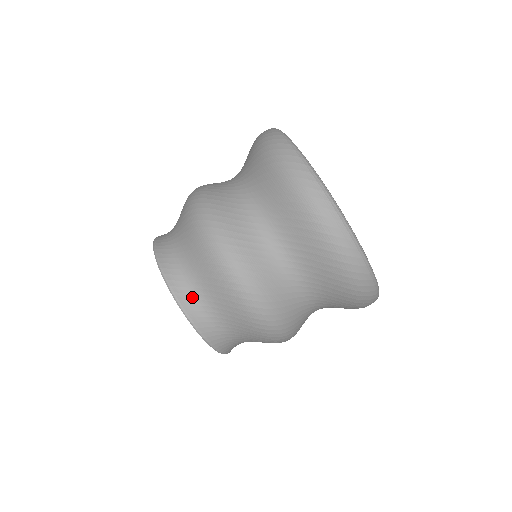
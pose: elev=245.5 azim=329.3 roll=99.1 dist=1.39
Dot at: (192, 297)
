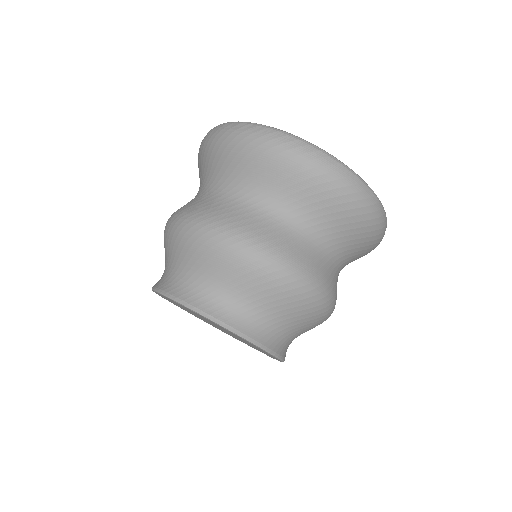
Dot at: (279, 340)
